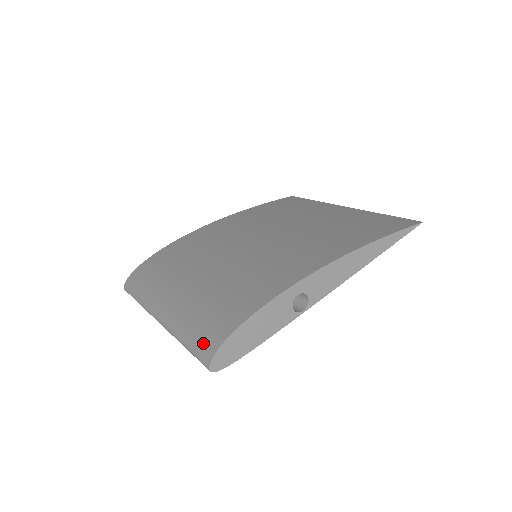
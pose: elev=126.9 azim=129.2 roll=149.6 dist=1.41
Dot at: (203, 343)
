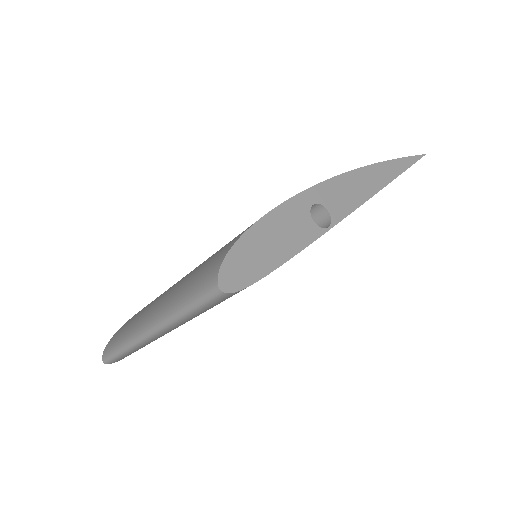
Dot at: (203, 276)
